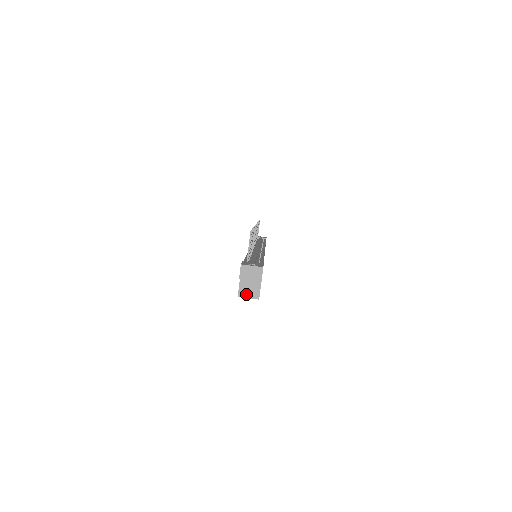
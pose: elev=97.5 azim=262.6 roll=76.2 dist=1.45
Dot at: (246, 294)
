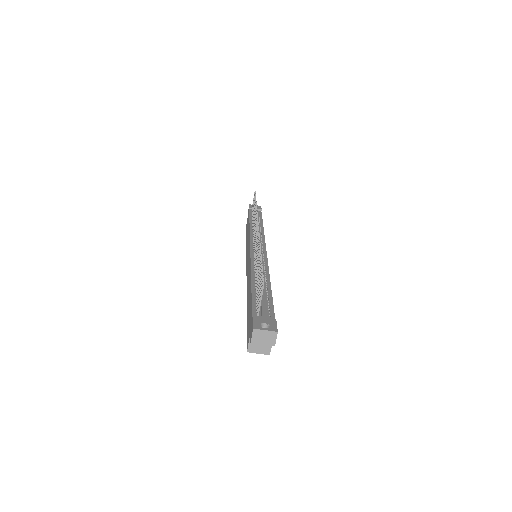
Dot at: (256, 350)
